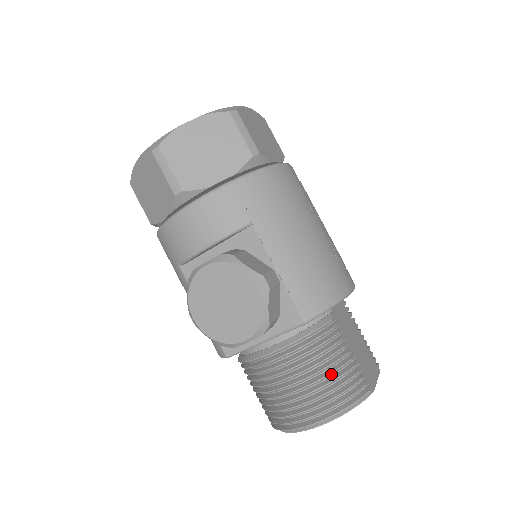
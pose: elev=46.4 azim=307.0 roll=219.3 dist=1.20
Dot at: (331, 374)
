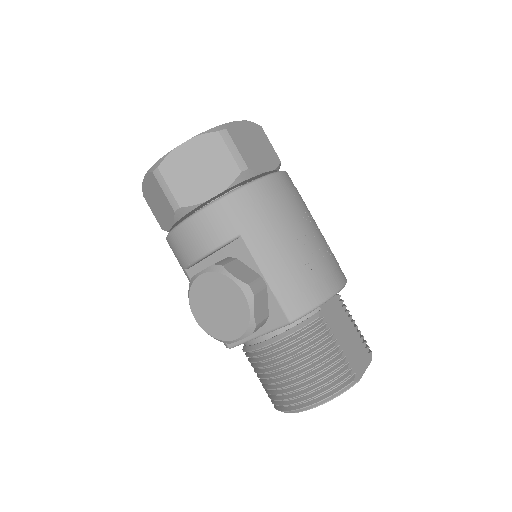
Dot at: (317, 366)
